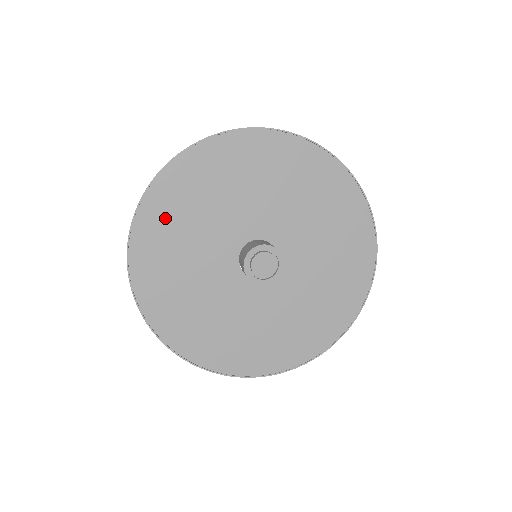
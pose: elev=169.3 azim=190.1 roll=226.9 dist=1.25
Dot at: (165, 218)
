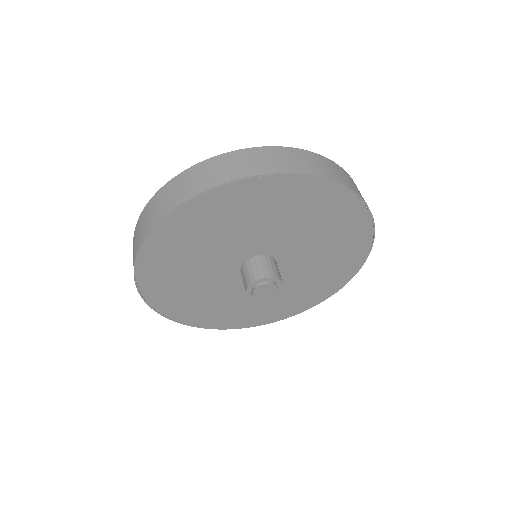
Dot at: (225, 208)
